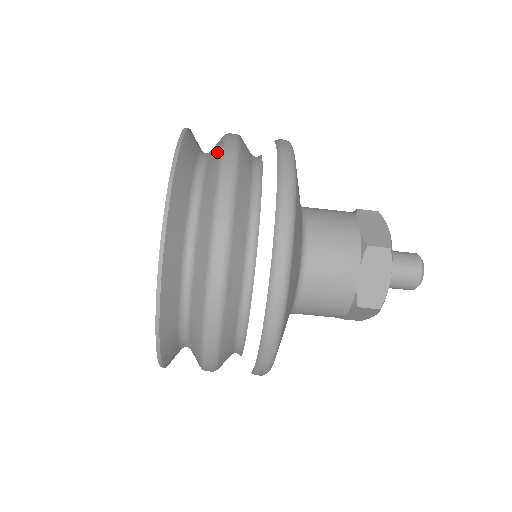
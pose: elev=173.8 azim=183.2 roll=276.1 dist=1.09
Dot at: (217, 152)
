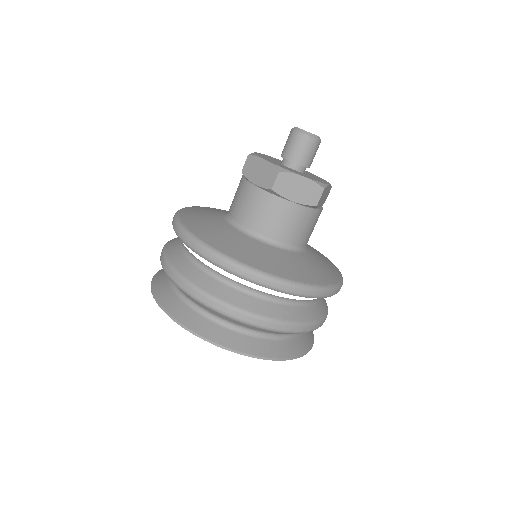
Dot at: (257, 329)
